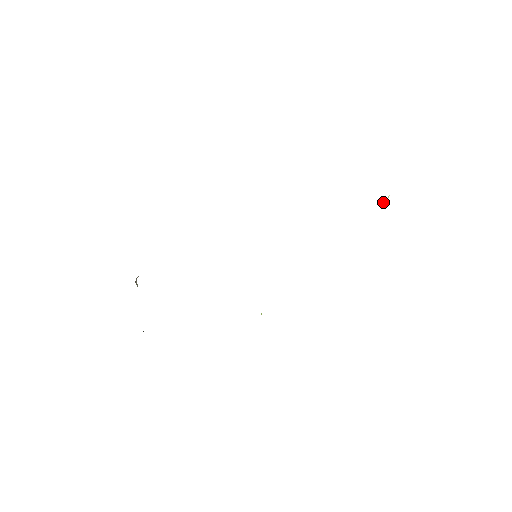
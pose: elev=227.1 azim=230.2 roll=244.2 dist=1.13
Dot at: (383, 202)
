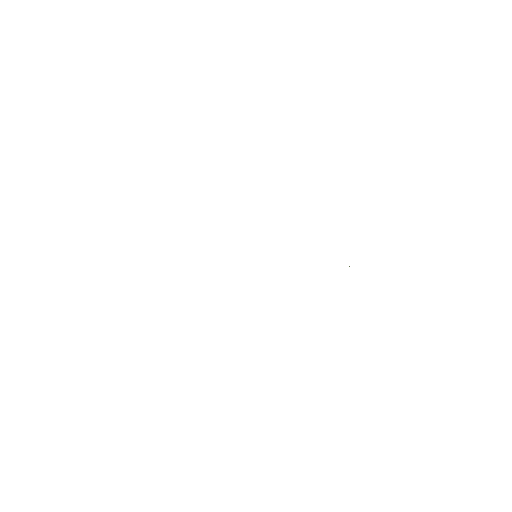
Dot at: occluded
